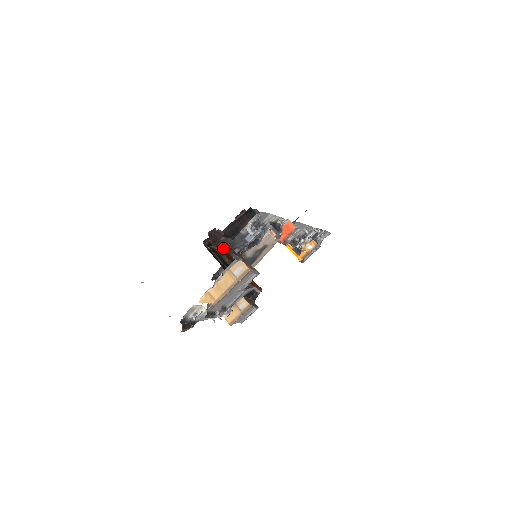
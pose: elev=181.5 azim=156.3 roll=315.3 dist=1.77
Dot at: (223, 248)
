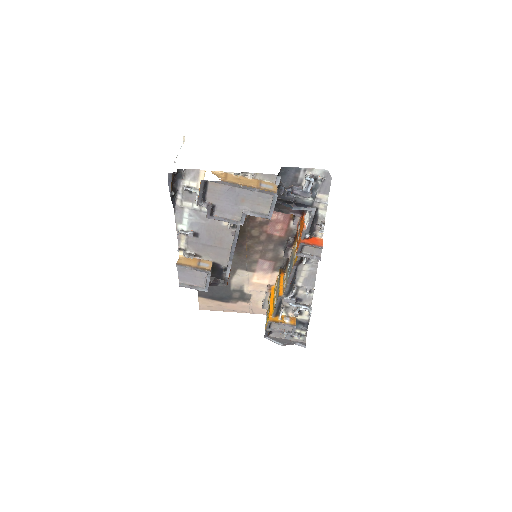
Dot at: (241, 226)
